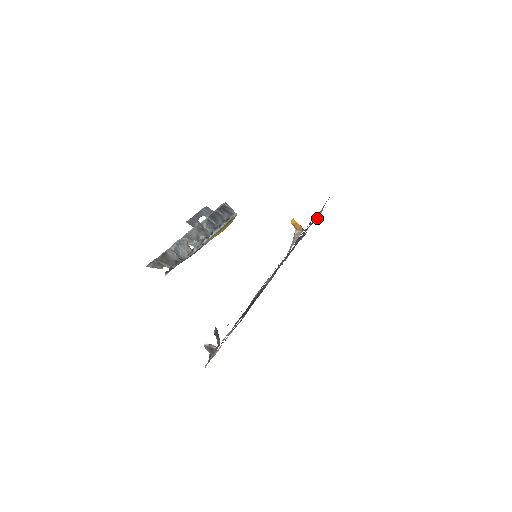
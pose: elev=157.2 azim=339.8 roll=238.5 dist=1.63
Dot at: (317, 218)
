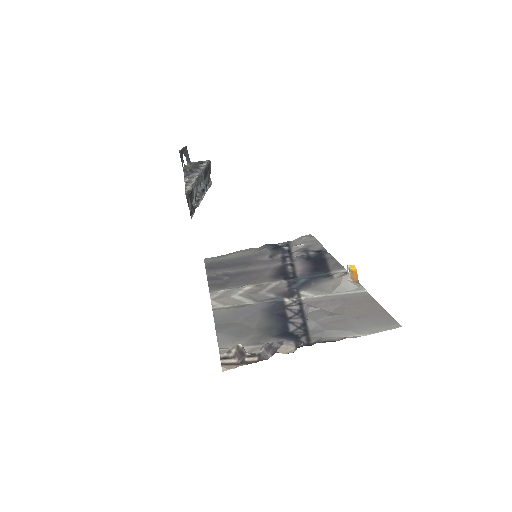
Dot at: occluded
